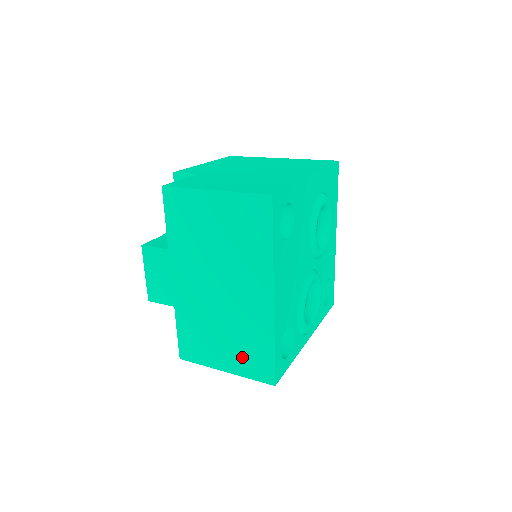
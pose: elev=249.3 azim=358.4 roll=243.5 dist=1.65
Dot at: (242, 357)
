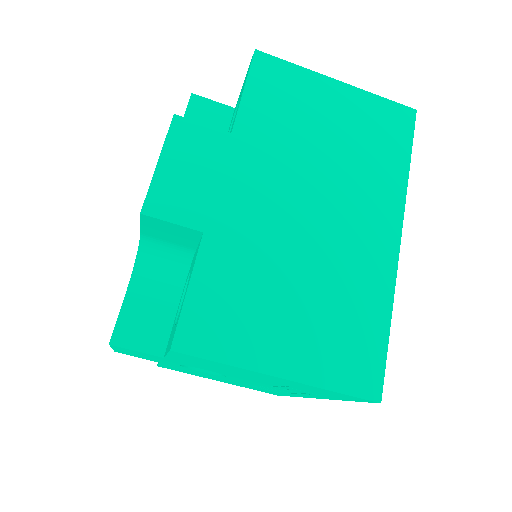
Dot at: (326, 342)
